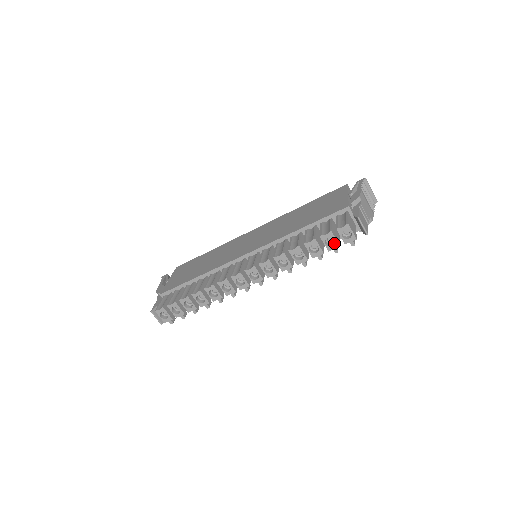
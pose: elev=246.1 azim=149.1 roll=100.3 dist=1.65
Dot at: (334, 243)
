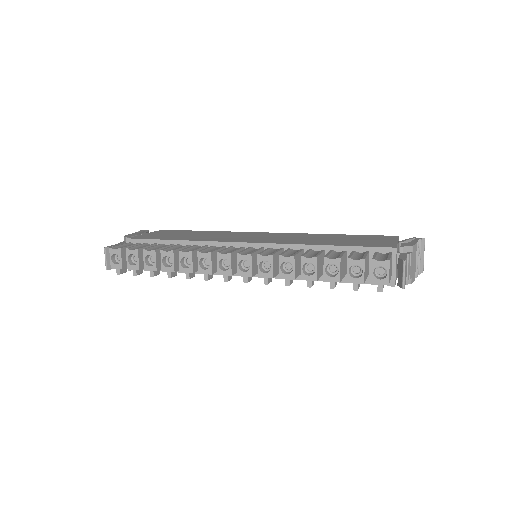
Dot at: (359, 276)
